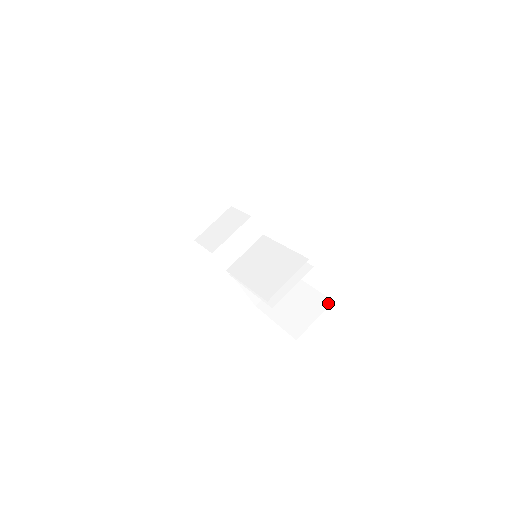
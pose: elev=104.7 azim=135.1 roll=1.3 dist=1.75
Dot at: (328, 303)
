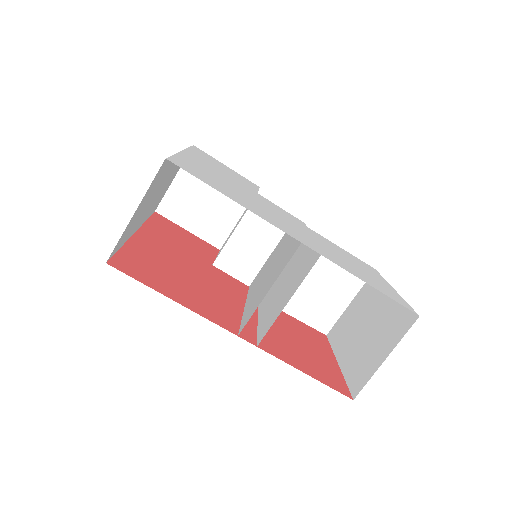
Dot at: (410, 321)
